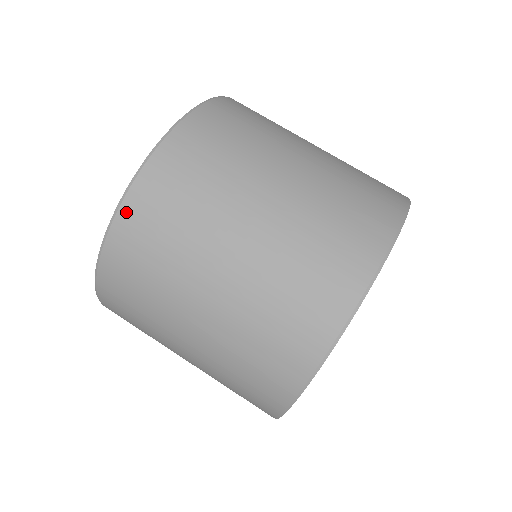
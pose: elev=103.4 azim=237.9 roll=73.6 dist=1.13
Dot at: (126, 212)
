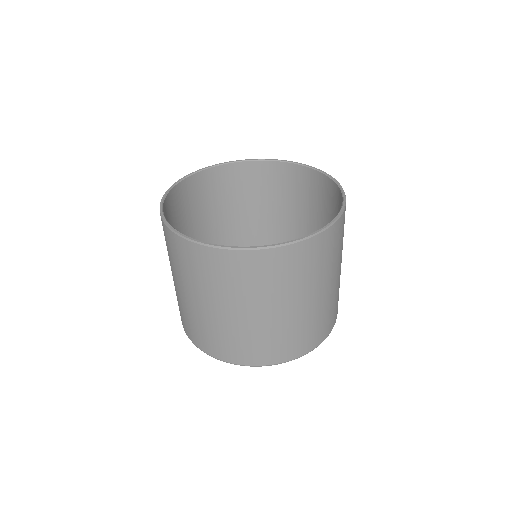
Dot at: (230, 255)
